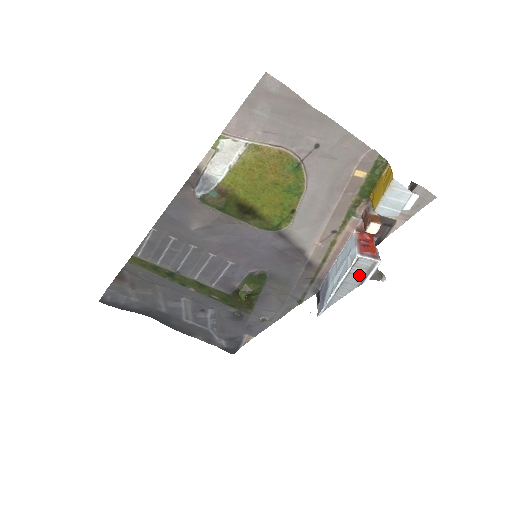
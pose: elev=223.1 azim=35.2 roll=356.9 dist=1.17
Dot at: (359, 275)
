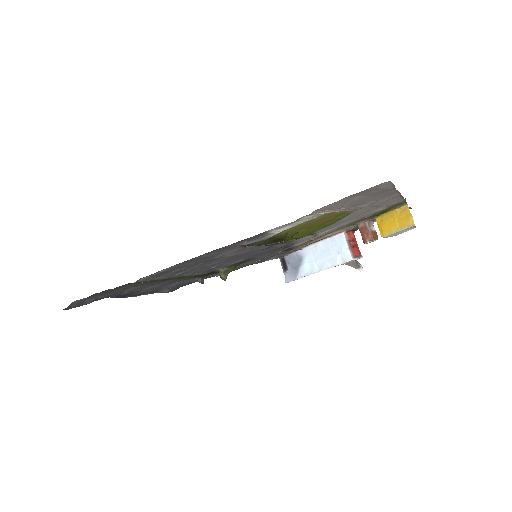
Dot at: occluded
